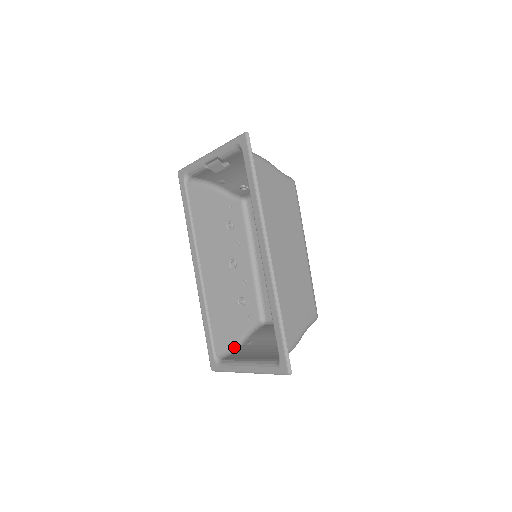
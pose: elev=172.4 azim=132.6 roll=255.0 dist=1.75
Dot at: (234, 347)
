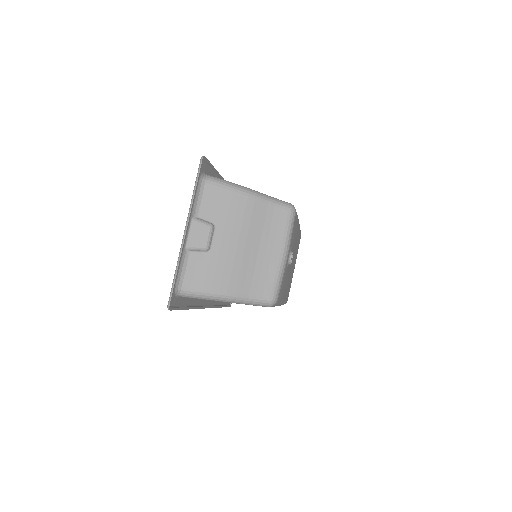
Dot at: occluded
